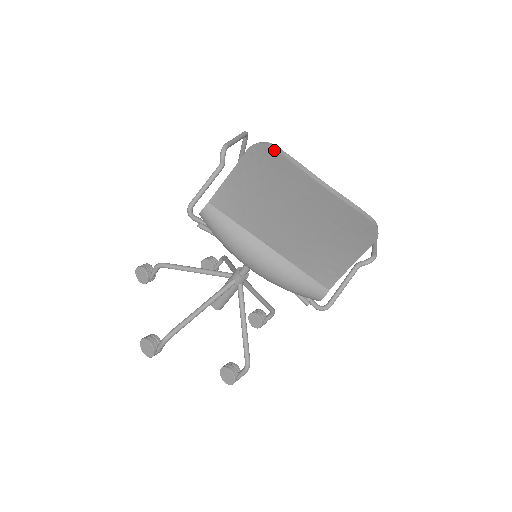
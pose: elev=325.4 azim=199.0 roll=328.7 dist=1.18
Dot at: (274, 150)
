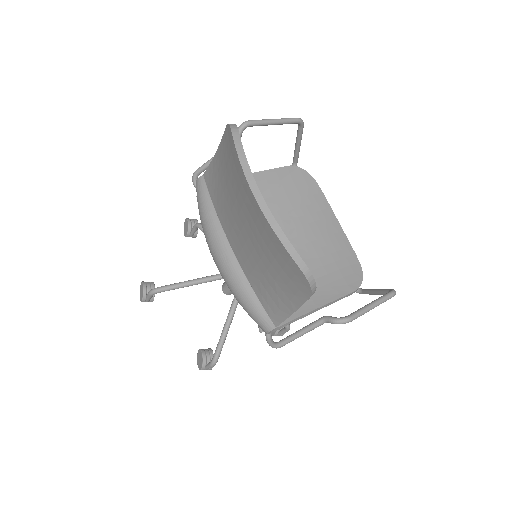
Dot at: (232, 136)
